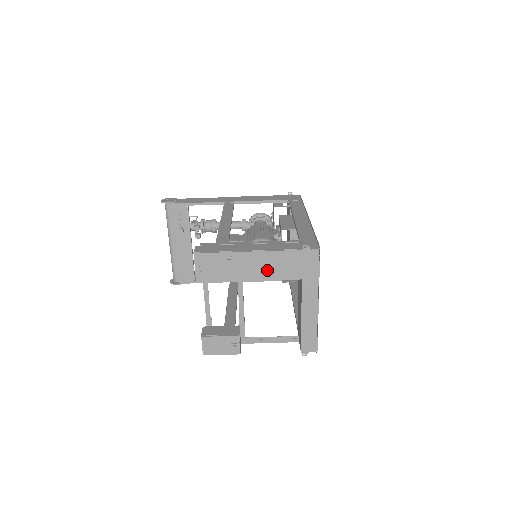
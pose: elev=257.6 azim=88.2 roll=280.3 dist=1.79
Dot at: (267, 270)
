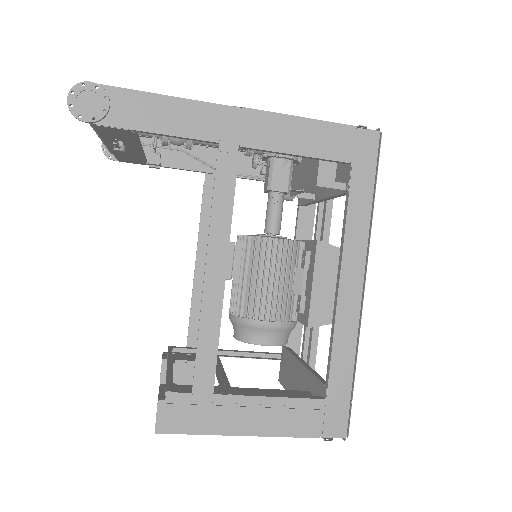
Dot at: occluded
